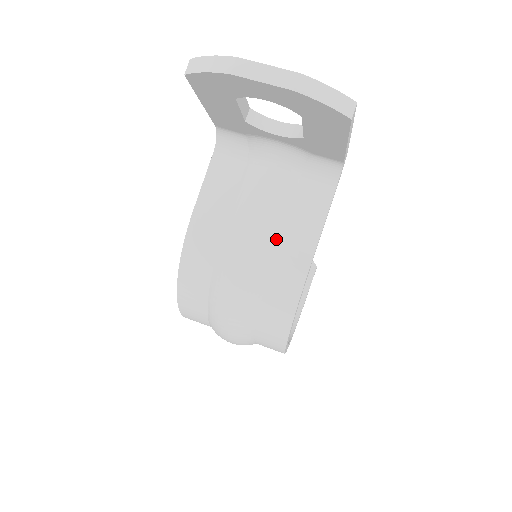
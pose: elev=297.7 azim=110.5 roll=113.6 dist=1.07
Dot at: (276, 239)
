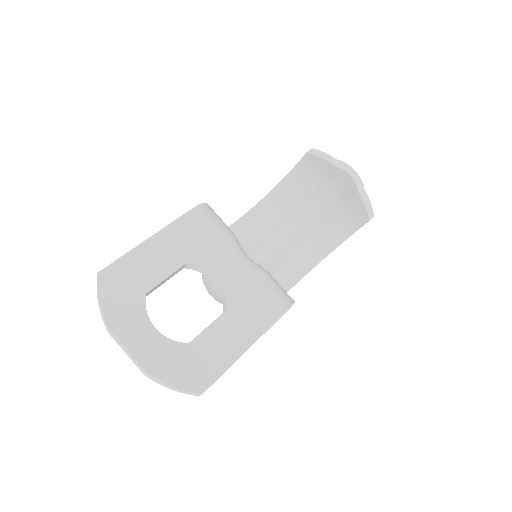
Dot at: occluded
